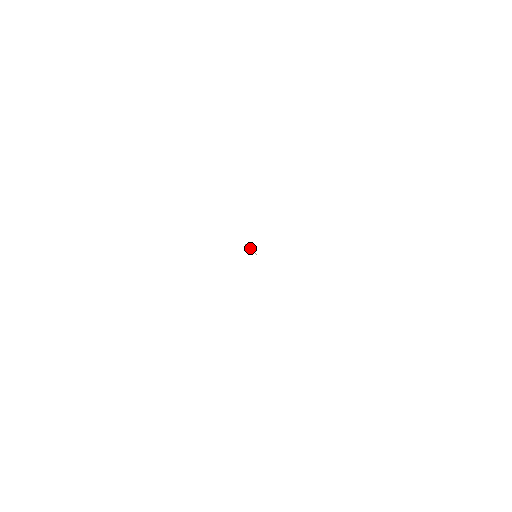
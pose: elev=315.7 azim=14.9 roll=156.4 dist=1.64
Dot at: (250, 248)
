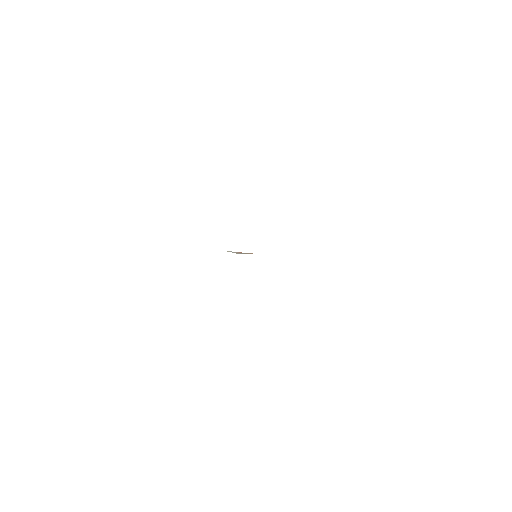
Dot at: (241, 252)
